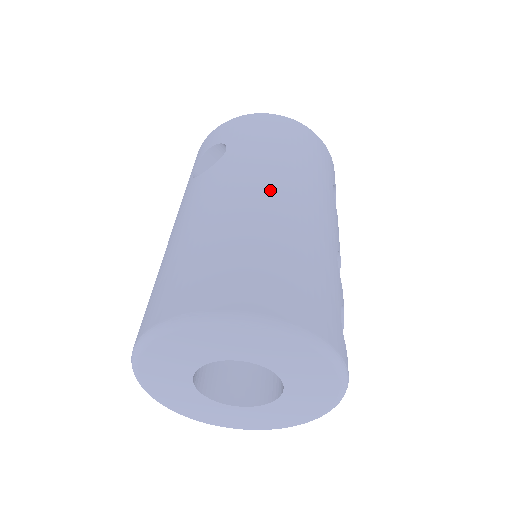
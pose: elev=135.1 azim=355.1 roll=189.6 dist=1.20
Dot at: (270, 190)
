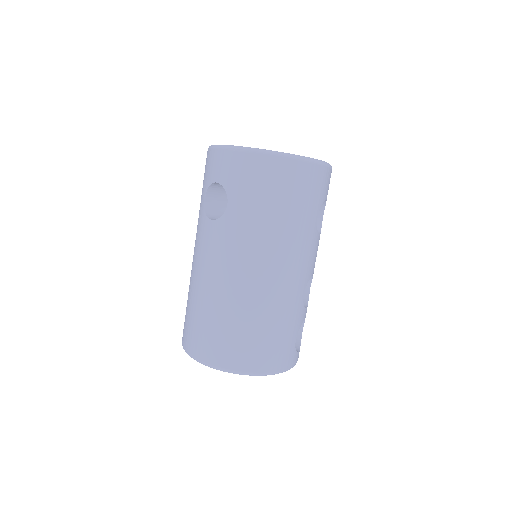
Dot at: (256, 269)
